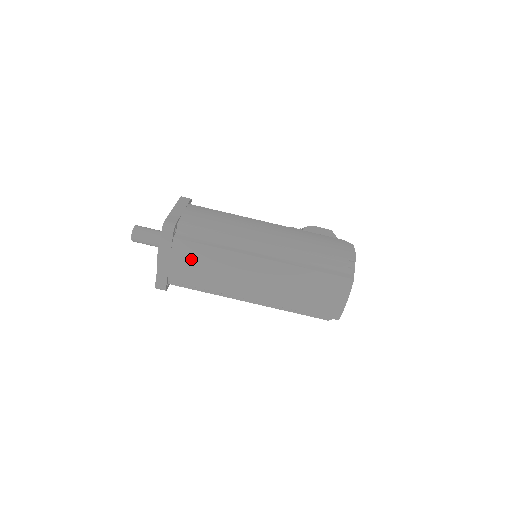
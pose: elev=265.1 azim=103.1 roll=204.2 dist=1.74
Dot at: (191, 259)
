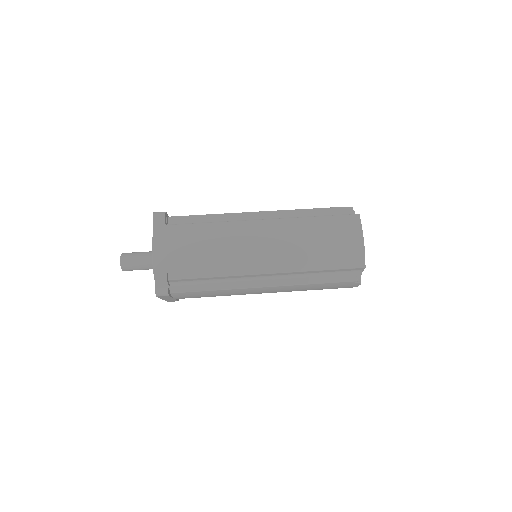
Dot at: (189, 242)
